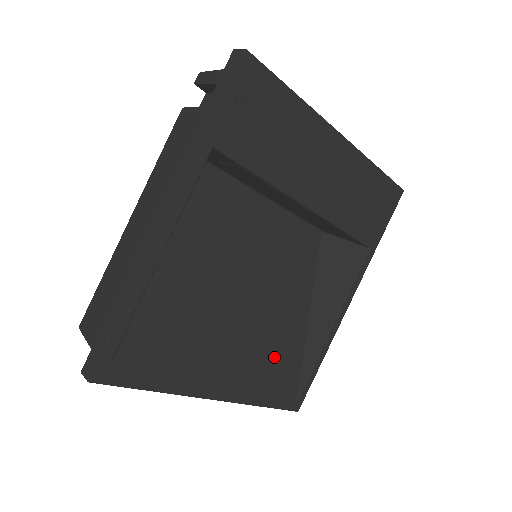
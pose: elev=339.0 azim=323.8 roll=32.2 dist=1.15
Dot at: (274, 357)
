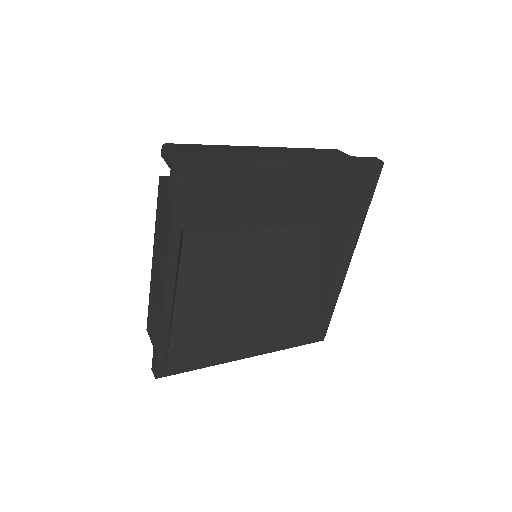
Dot at: (292, 315)
